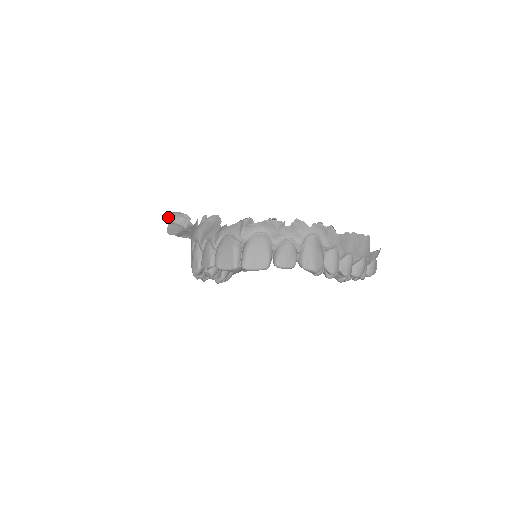
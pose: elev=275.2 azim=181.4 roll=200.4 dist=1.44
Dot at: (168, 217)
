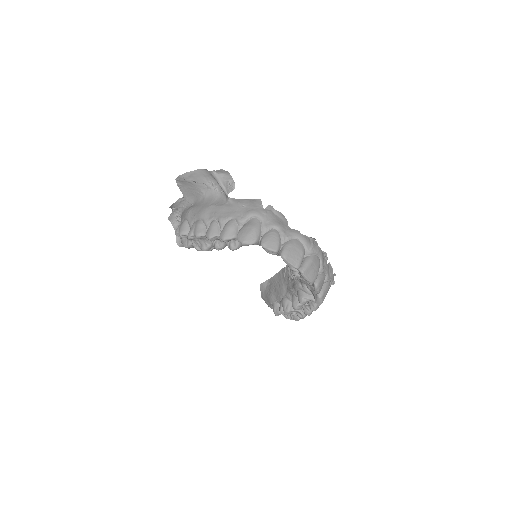
Dot at: (219, 172)
